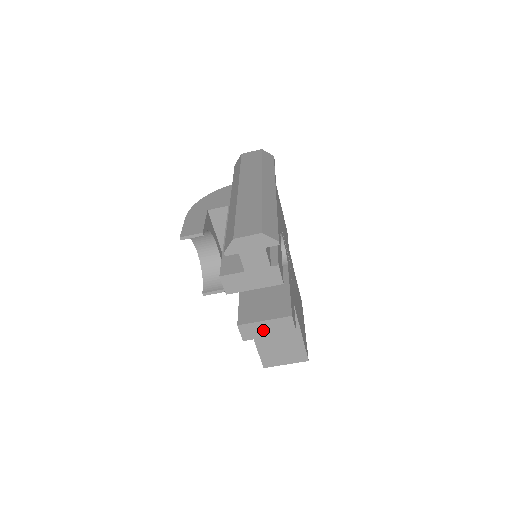
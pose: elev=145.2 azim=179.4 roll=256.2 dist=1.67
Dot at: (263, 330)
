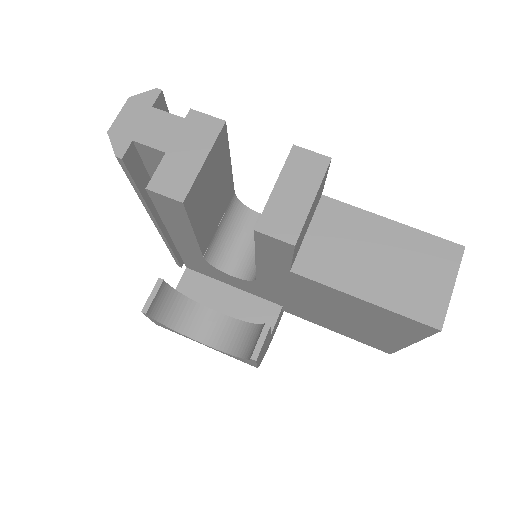
Dot at: (293, 201)
